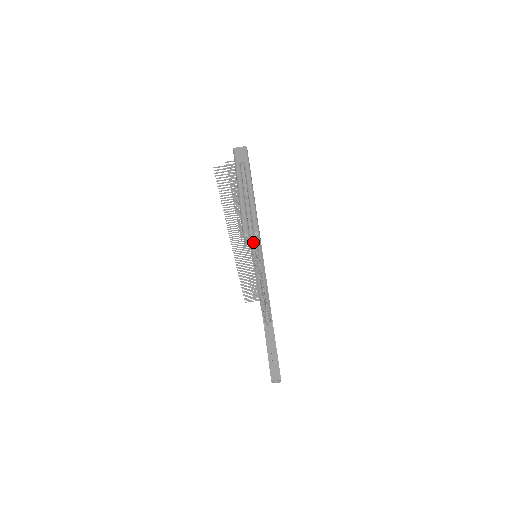
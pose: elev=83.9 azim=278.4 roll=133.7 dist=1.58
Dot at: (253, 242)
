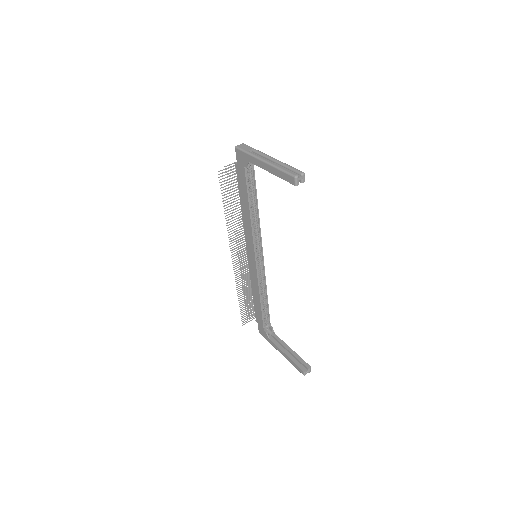
Dot at: (255, 239)
